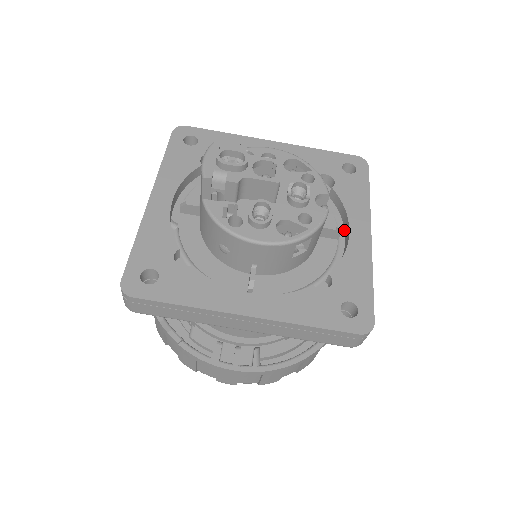
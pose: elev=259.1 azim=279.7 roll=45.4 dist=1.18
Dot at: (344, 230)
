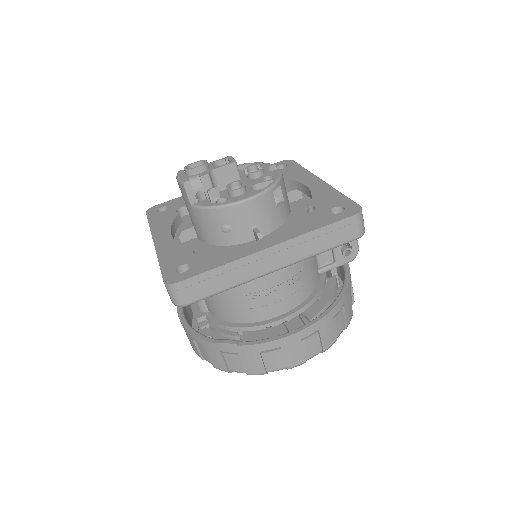
Dot at: (304, 196)
